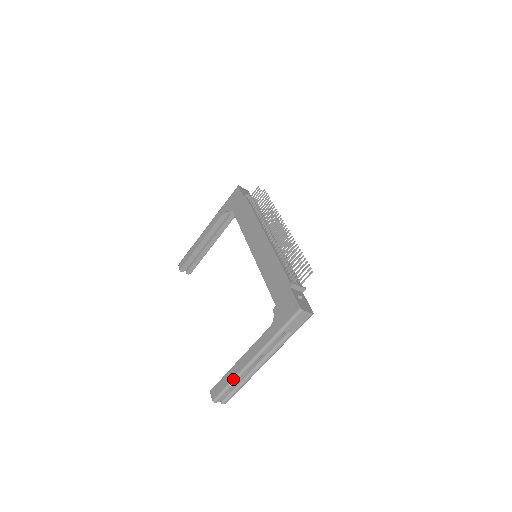
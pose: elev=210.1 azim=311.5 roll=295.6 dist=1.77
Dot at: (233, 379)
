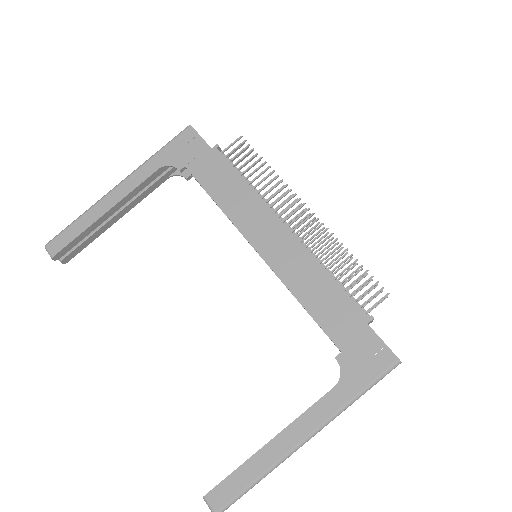
Dot at: (263, 475)
